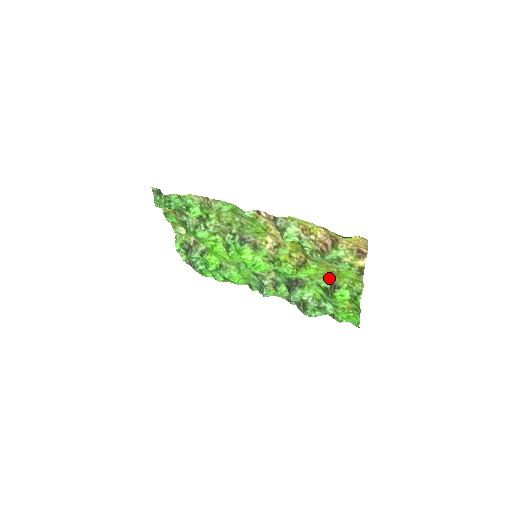
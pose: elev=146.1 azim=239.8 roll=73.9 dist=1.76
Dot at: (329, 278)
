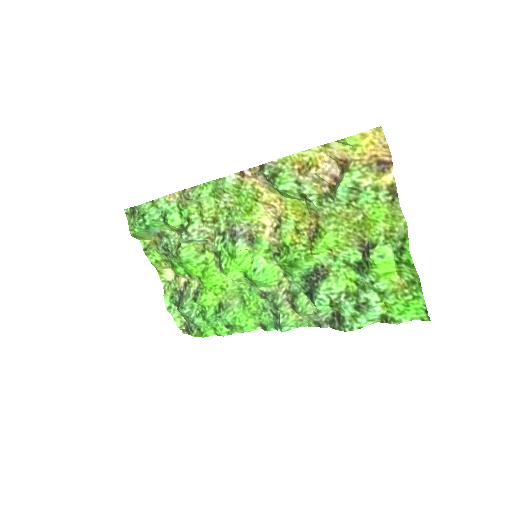
Dot at: (356, 239)
